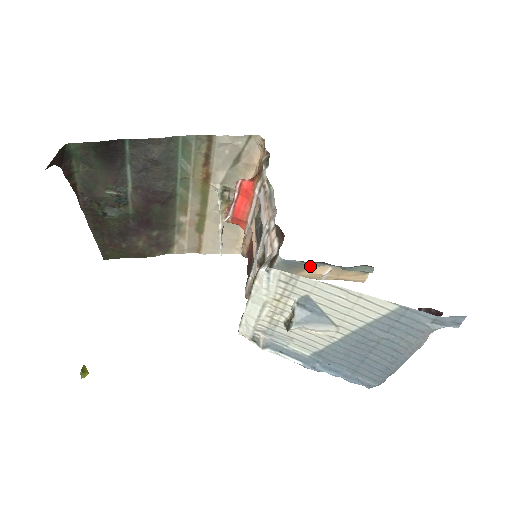
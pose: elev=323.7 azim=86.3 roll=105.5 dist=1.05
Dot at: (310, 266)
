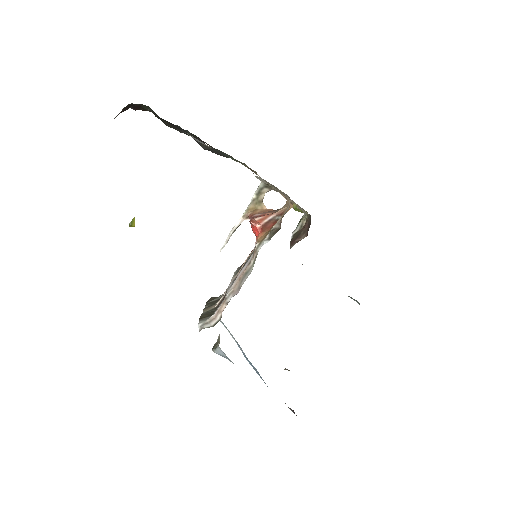
Dot at: occluded
